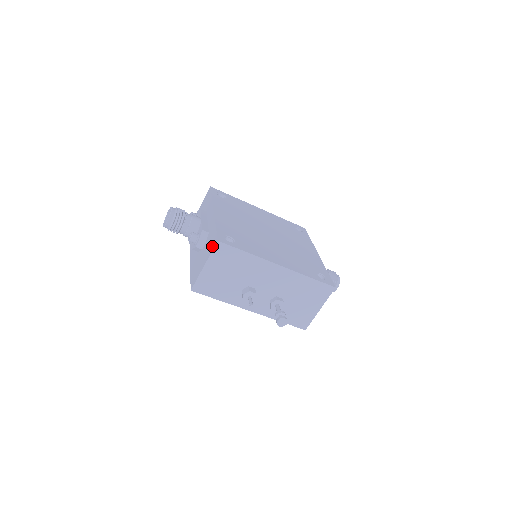
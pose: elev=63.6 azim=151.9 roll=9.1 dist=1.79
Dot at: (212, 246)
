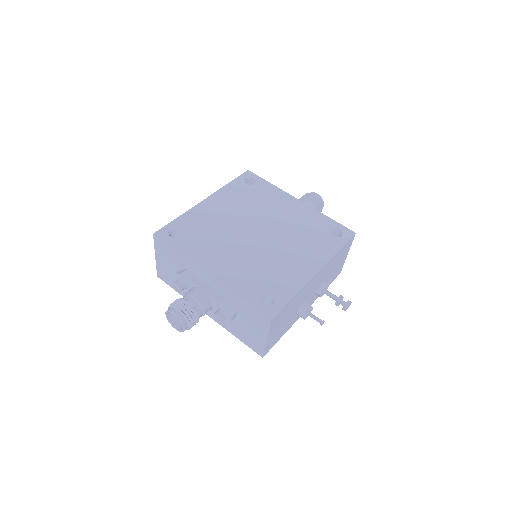
Dot at: (263, 323)
